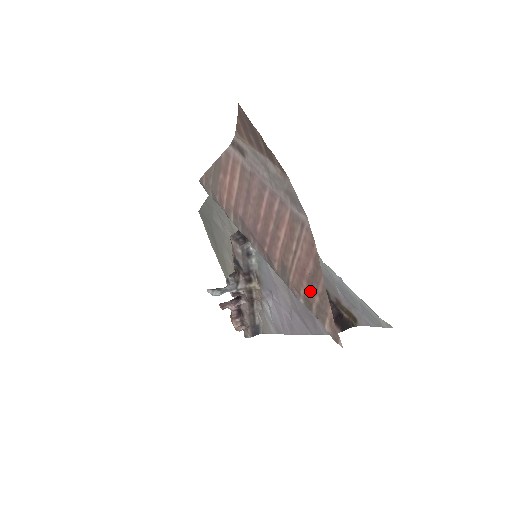
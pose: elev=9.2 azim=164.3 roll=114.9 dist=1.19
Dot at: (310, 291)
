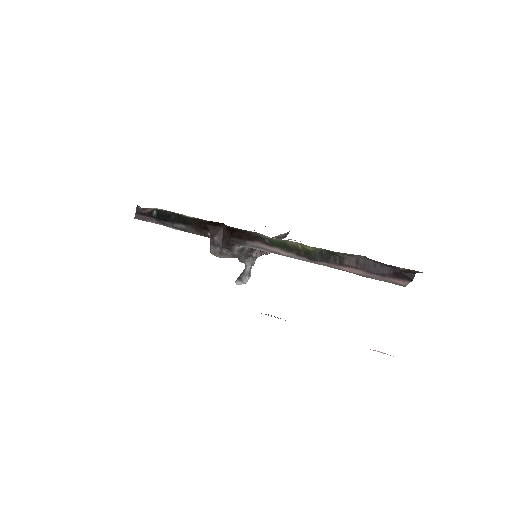
Dot at: occluded
